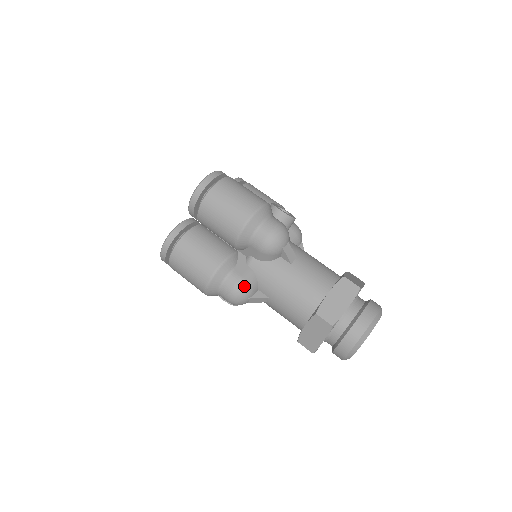
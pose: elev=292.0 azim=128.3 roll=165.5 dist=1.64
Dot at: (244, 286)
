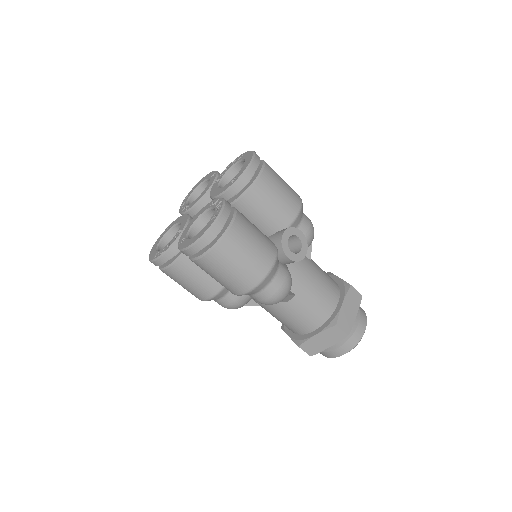
Dot at: (236, 307)
